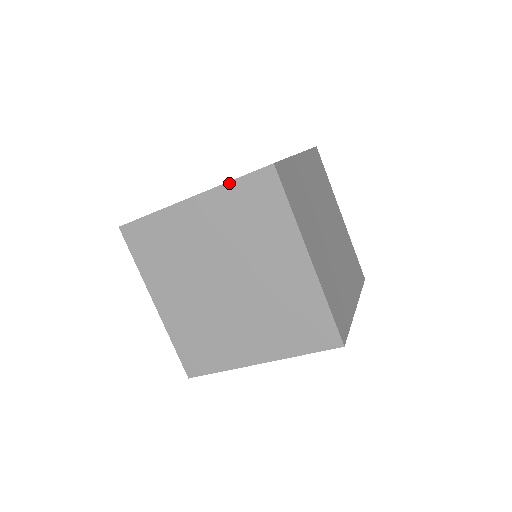
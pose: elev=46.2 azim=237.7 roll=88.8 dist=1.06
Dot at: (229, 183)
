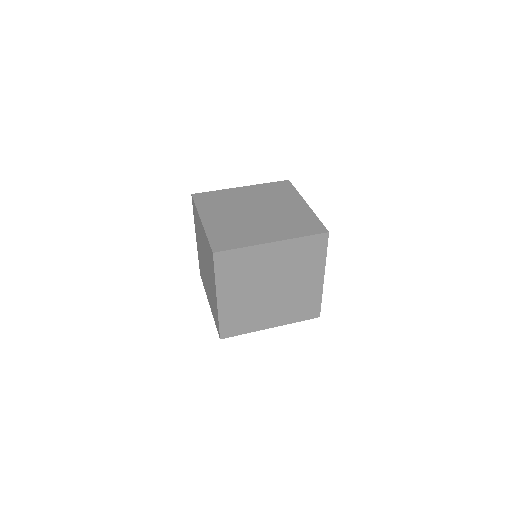
Dot at: (301, 238)
